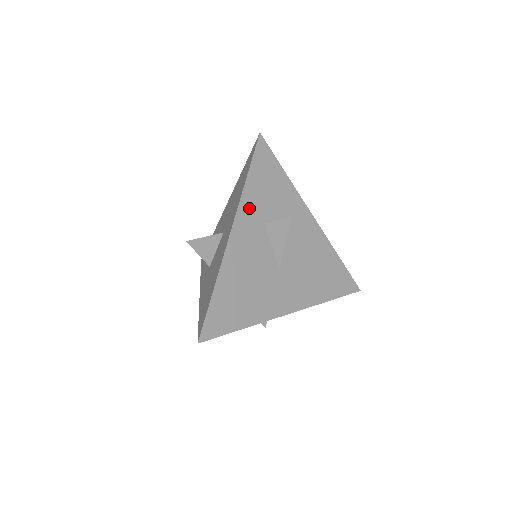
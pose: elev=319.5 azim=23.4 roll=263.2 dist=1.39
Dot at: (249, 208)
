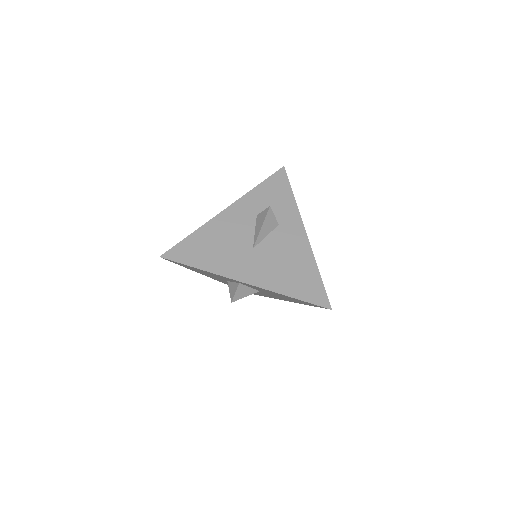
Dot at: (249, 202)
